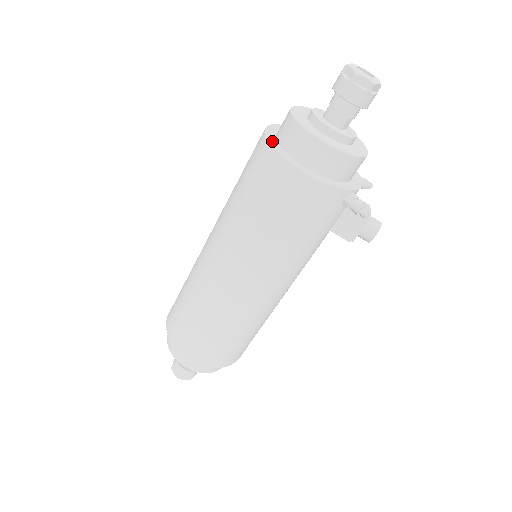
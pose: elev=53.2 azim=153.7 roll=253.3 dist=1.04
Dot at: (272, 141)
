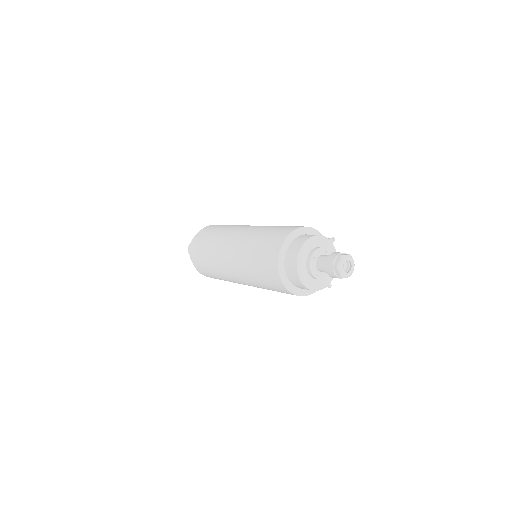
Dot at: (284, 279)
